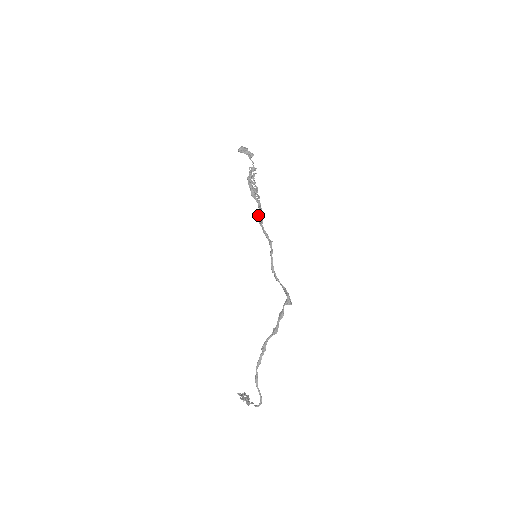
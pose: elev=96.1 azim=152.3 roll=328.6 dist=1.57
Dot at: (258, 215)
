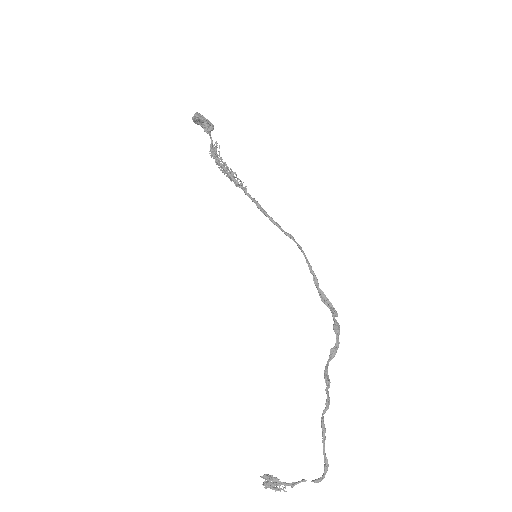
Dot at: (254, 201)
